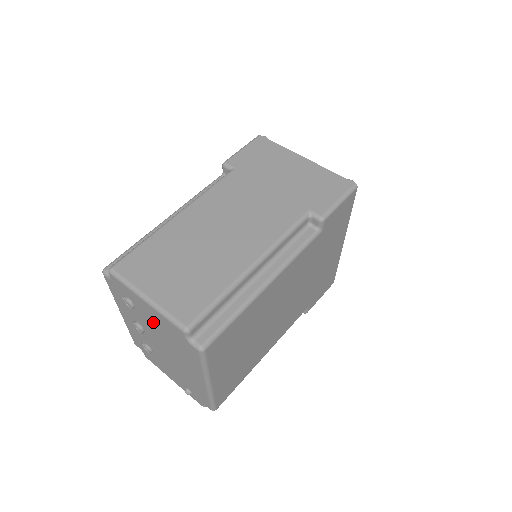
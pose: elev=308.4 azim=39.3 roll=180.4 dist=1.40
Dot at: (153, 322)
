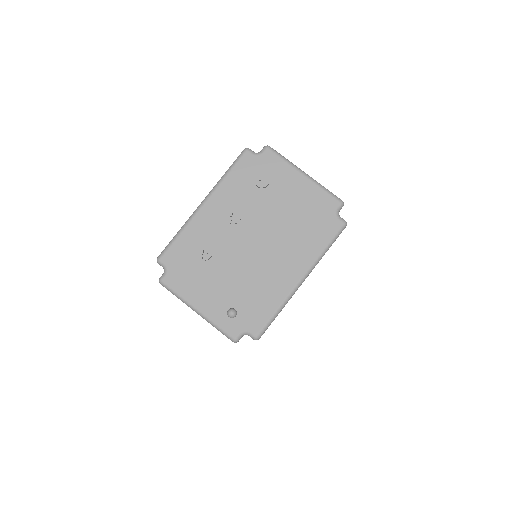
Dot at: (286, 201)
